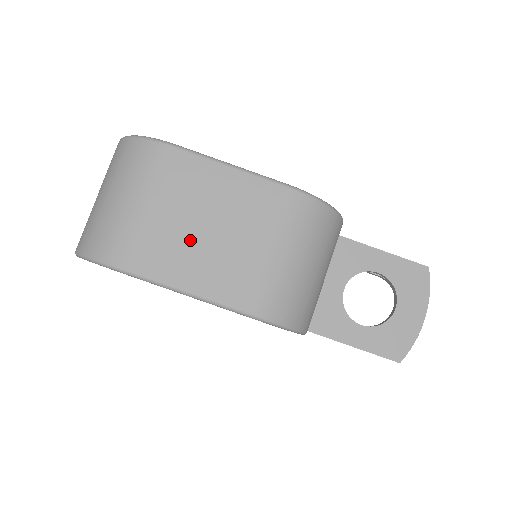
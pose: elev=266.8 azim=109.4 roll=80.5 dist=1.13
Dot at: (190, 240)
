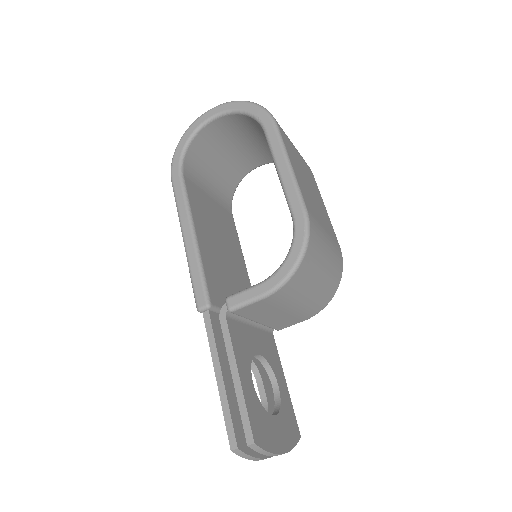
Dot at: (303, 174)
